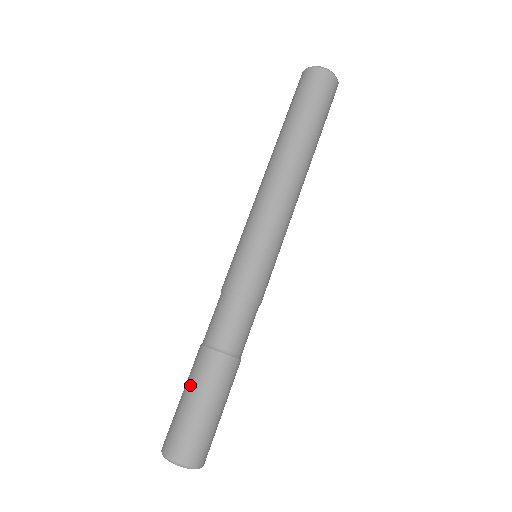
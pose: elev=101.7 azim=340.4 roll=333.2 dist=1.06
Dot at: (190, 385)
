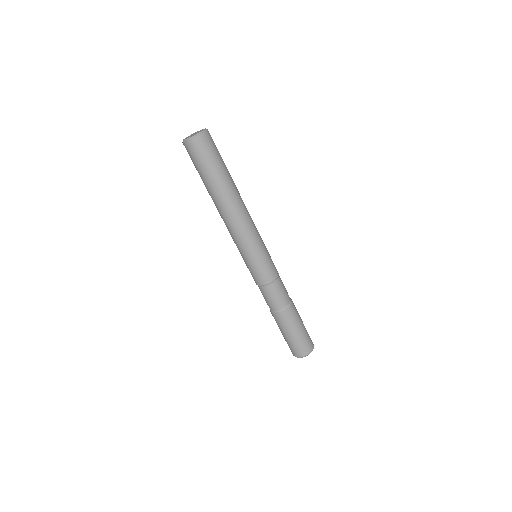
Dot at: (282, 330)
